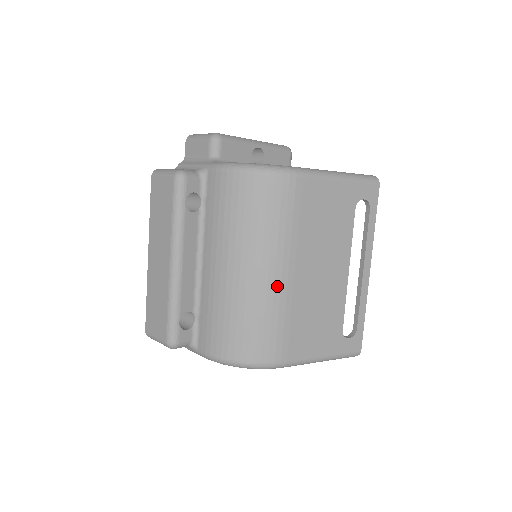
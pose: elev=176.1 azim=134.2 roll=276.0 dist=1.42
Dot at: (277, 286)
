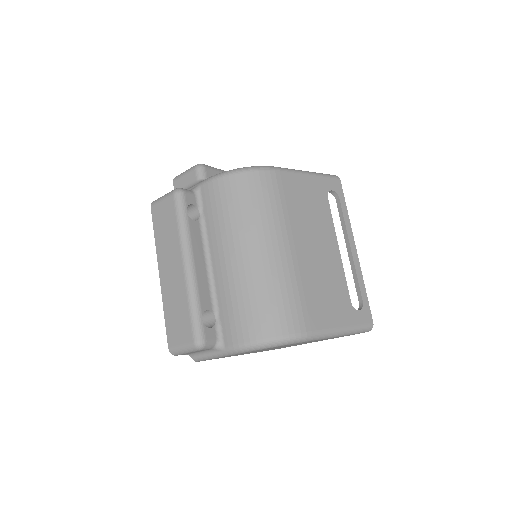
Dot at: (284, 261)
